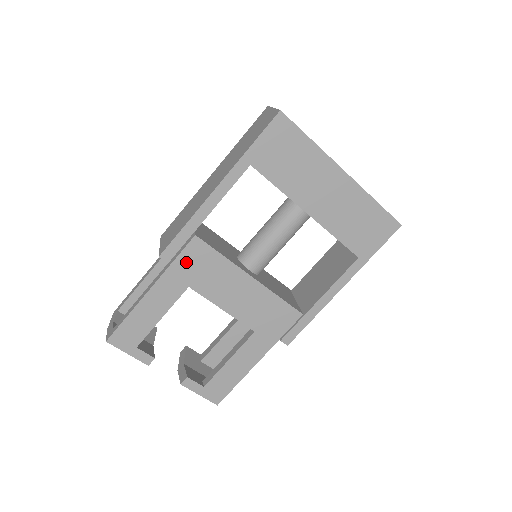
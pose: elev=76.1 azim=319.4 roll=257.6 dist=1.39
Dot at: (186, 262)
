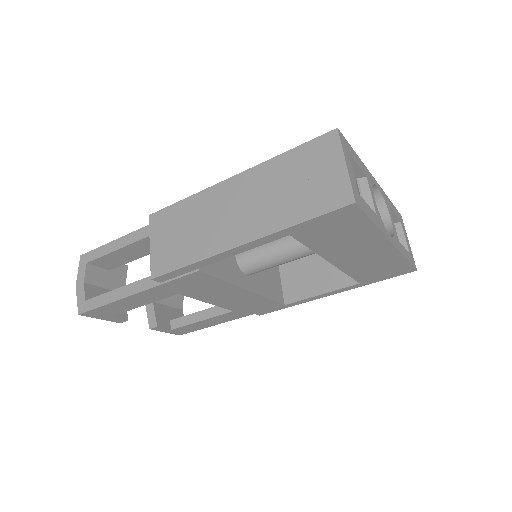
Dot at: (181, 283)
